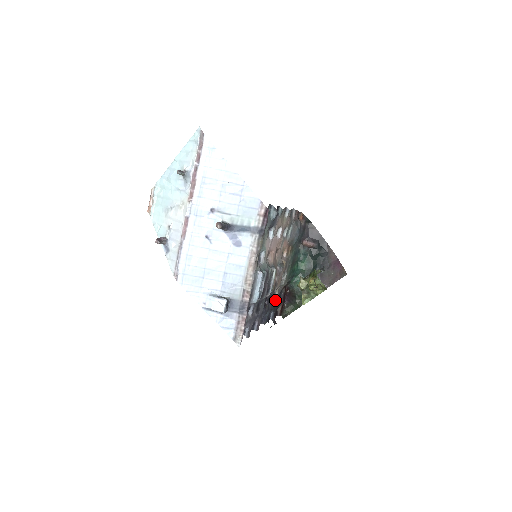
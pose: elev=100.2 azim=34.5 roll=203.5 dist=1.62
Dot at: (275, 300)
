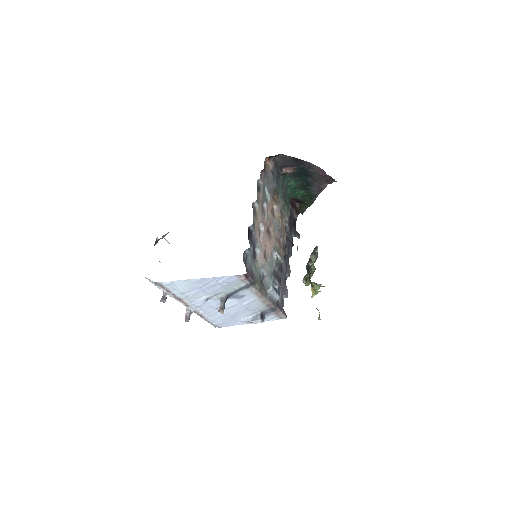
Dot at: (288, 228)
